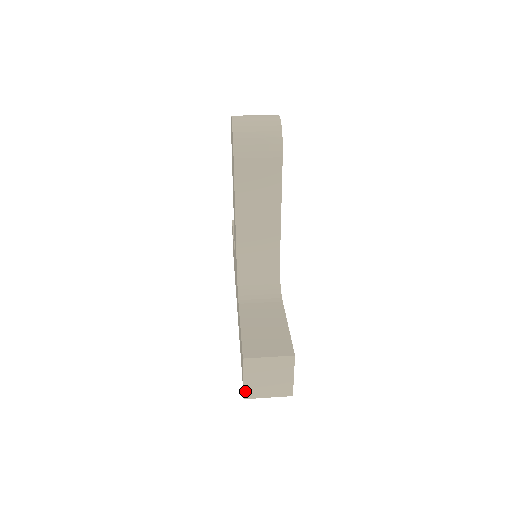
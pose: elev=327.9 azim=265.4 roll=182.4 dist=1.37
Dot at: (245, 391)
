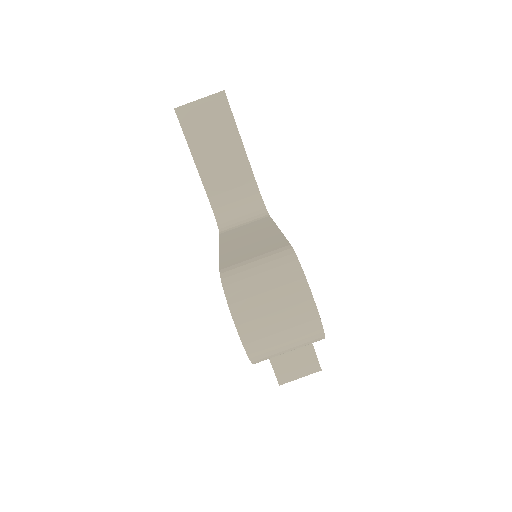
Dot at: occluded
